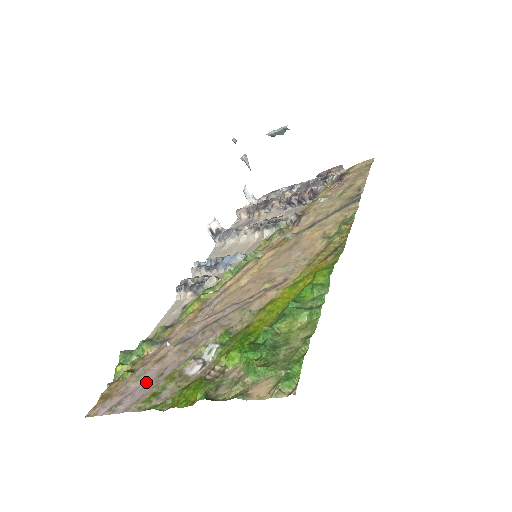
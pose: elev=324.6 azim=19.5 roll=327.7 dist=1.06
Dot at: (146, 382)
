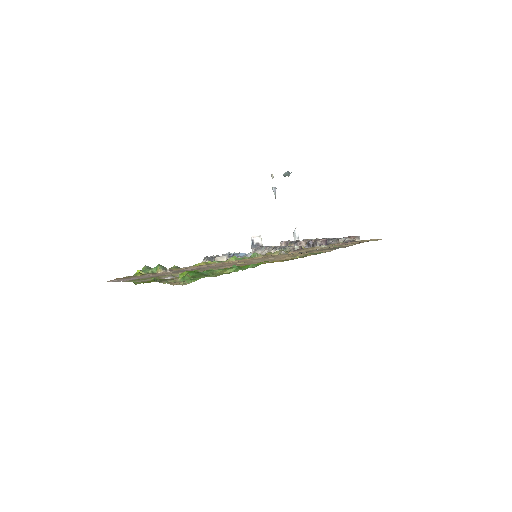
Dot at: (142, 277)
